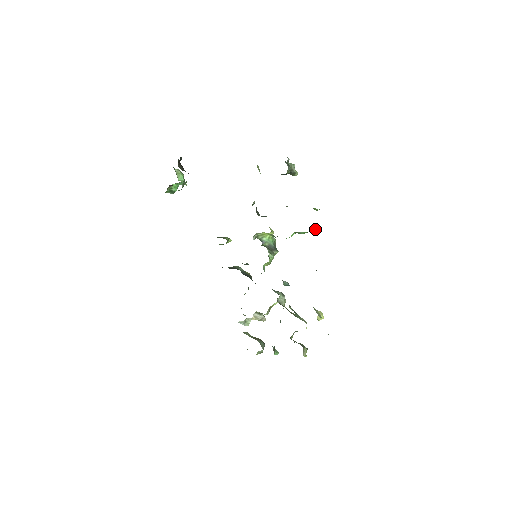
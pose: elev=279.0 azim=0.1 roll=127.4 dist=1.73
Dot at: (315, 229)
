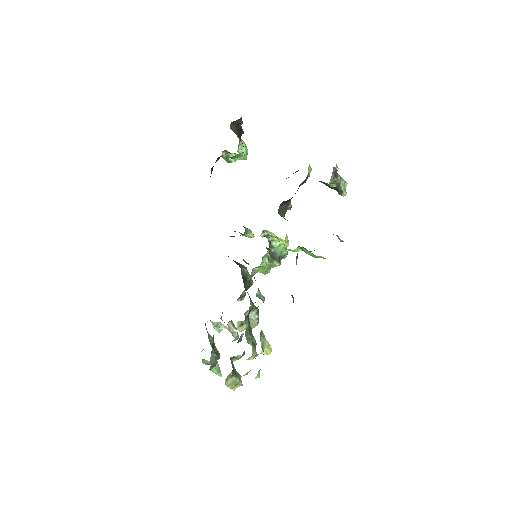
Dot at: (325, 258)
